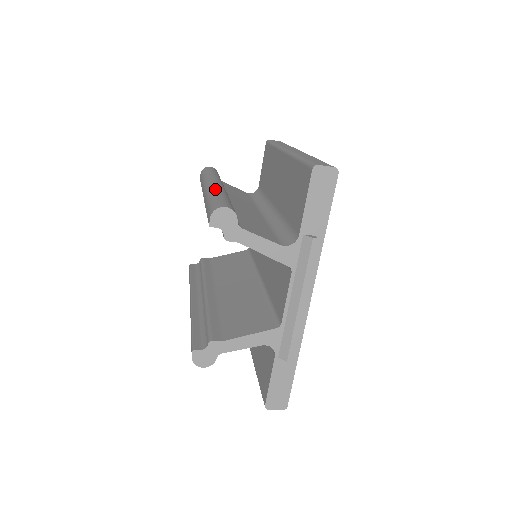
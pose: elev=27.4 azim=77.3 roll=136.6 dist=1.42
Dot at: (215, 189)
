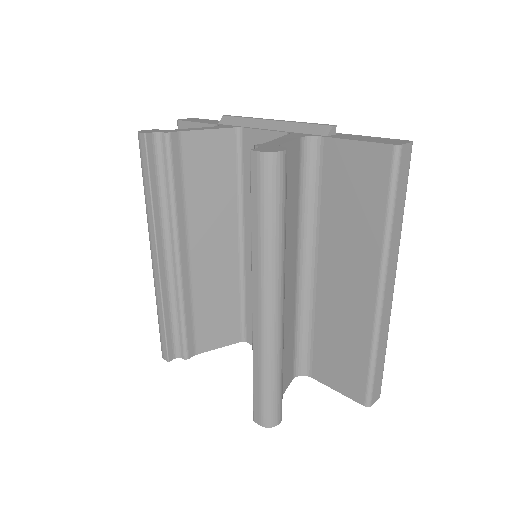
Dot at: (276, 352)
